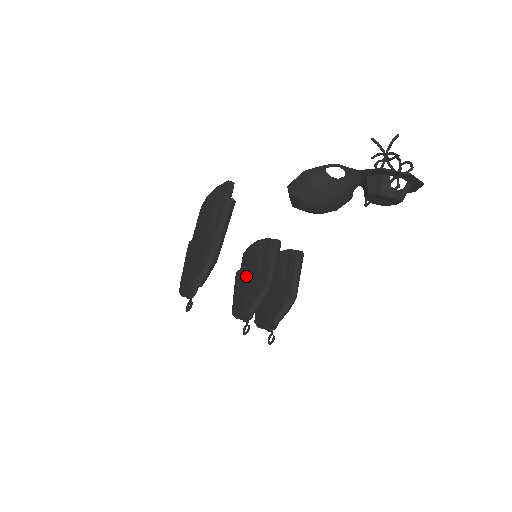
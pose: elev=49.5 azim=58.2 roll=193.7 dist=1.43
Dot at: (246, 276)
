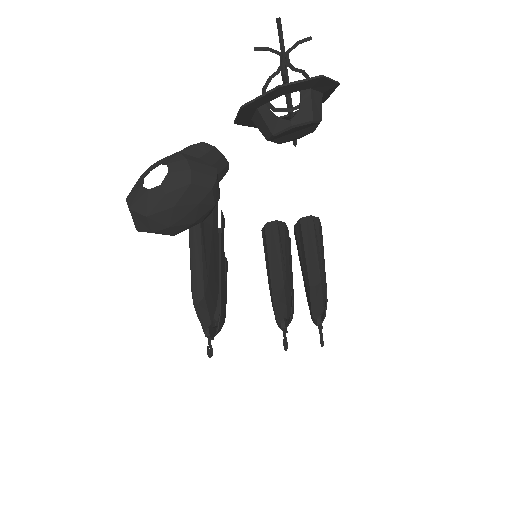
Dot at: occluded
